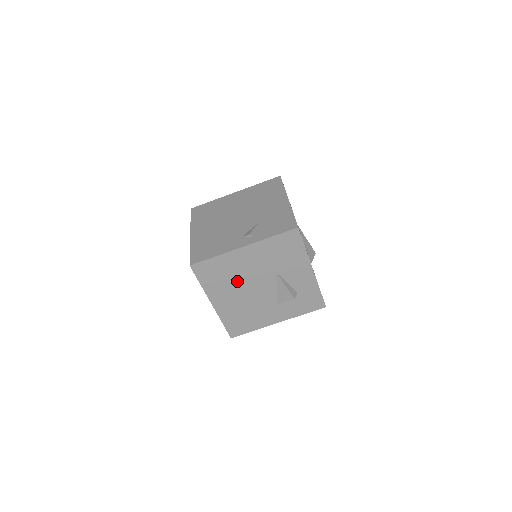
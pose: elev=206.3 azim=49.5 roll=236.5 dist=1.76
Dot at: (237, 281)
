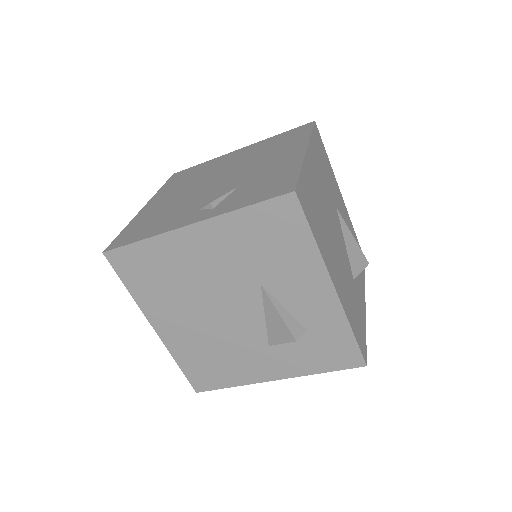
Dot at: (190, 292)
